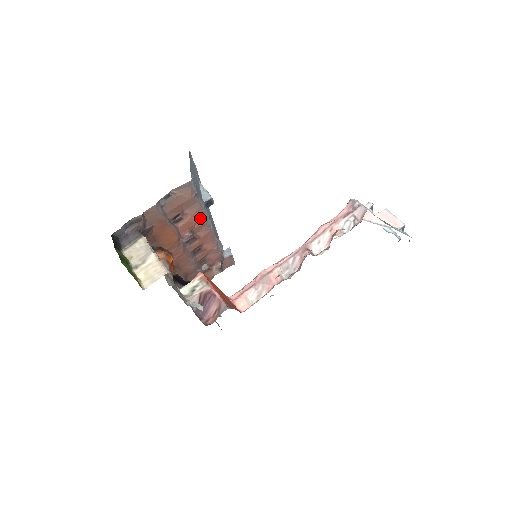
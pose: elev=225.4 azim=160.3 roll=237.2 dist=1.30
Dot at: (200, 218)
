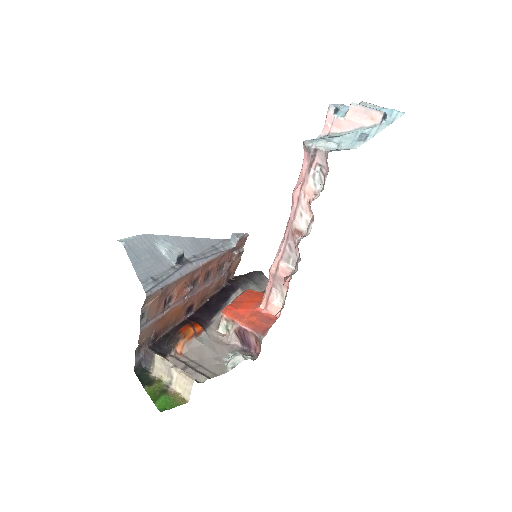
Dot at: (184, 279)
